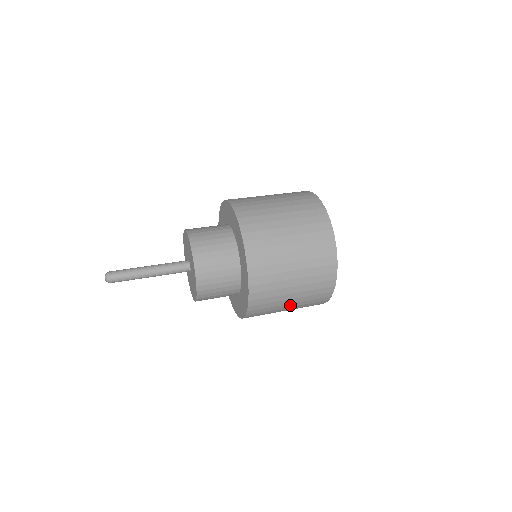
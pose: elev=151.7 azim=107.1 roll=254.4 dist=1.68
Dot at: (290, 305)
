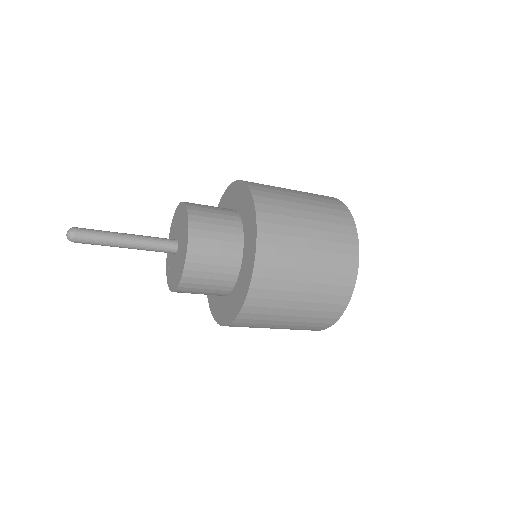
Dot at: (277, 328)
